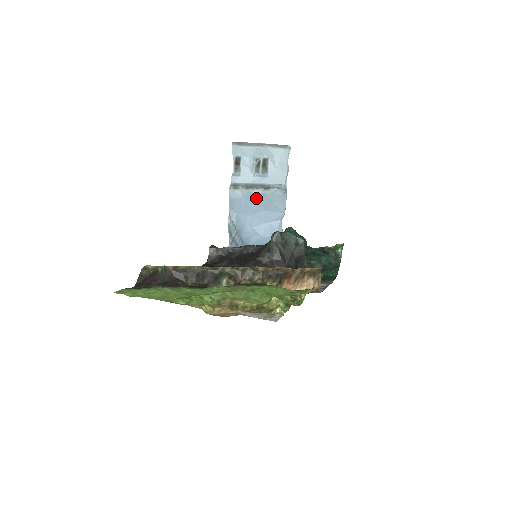
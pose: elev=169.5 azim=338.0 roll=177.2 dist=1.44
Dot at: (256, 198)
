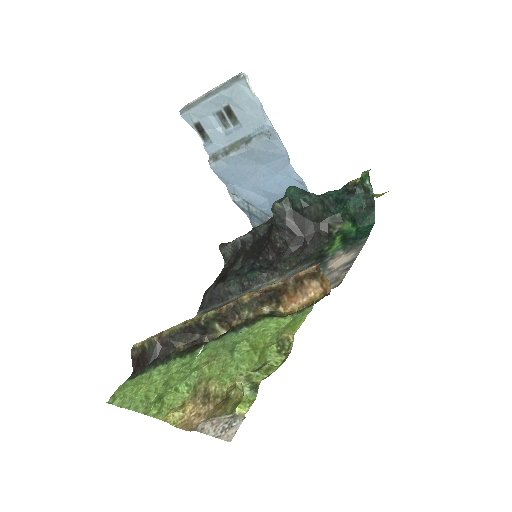
Dot at: (244, 158)
